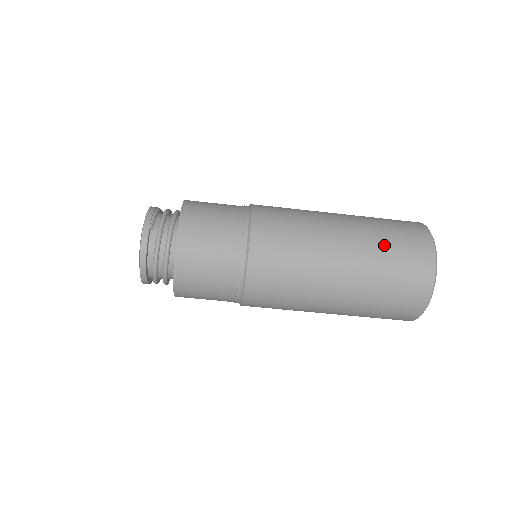
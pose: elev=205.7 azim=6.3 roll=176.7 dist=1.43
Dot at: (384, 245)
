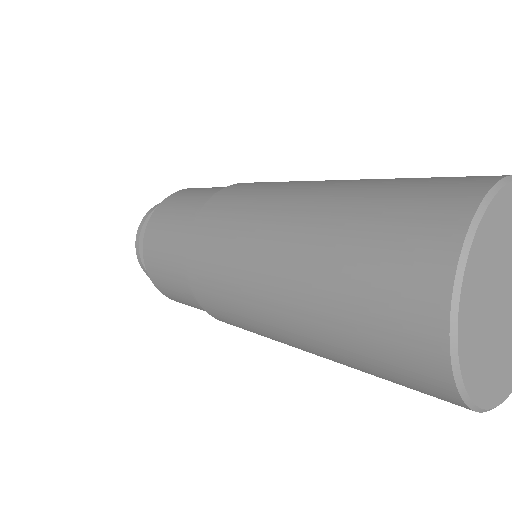
Dot at: (391, 181)
